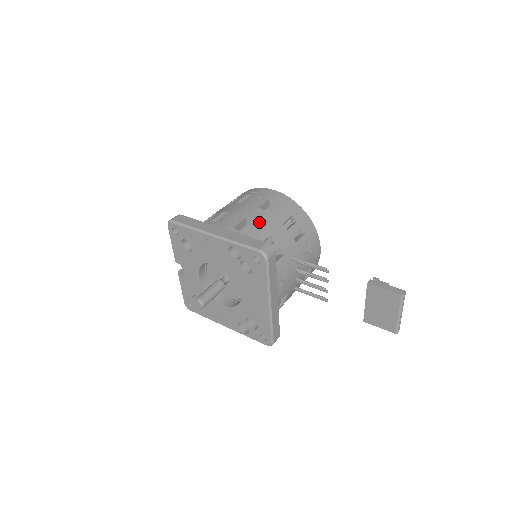
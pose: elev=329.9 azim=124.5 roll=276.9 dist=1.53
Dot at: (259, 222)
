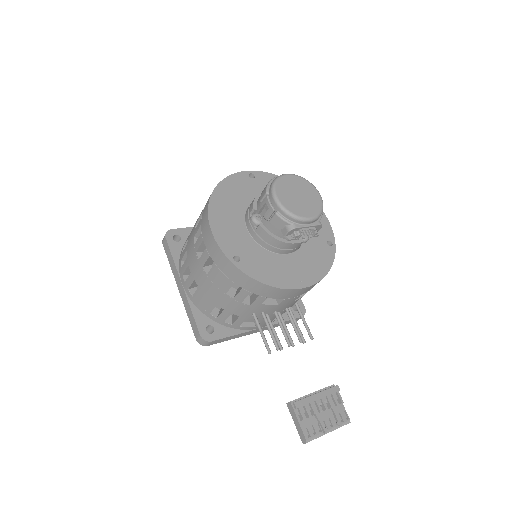
Dot at: (204, 290)
